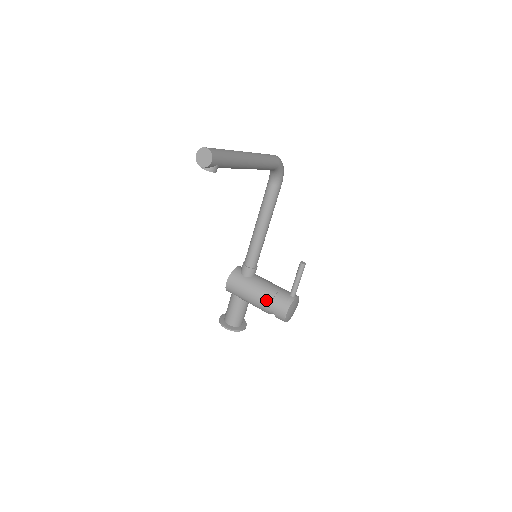
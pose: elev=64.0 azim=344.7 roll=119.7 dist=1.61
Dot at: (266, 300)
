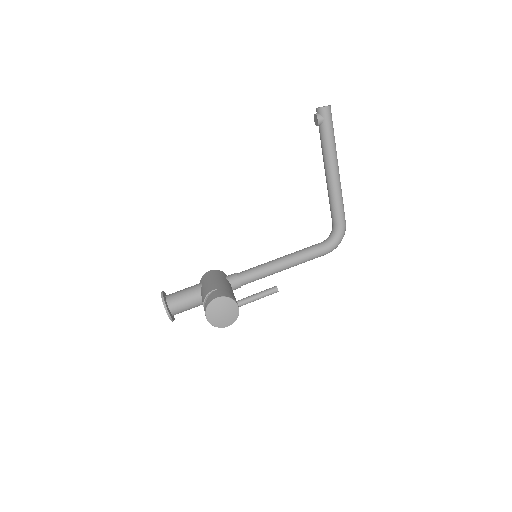
Dot at: (218, 286)
